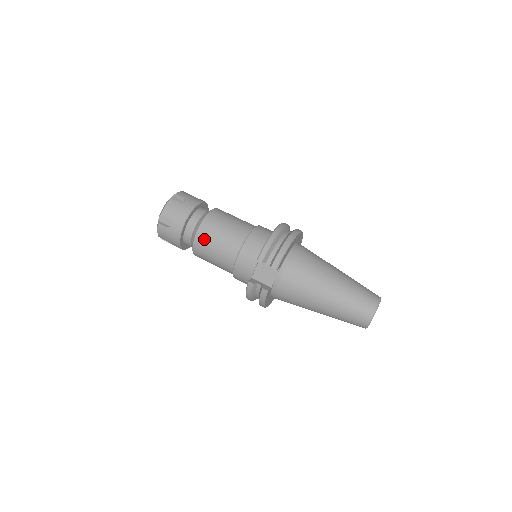
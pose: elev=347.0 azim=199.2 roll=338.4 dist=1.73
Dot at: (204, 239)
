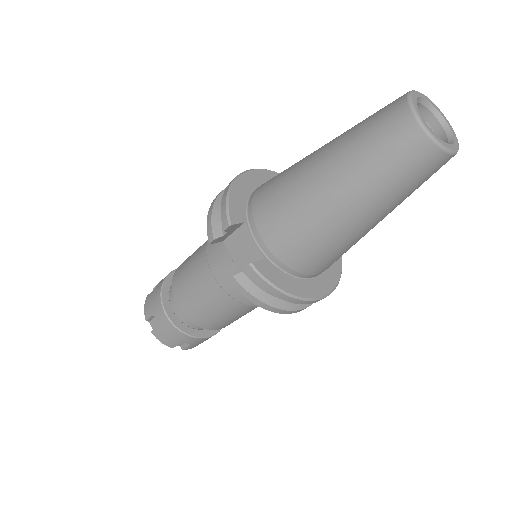
Dot at: (182, 296)
